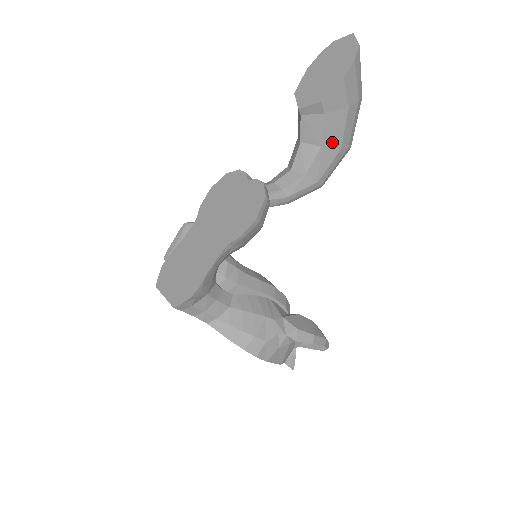
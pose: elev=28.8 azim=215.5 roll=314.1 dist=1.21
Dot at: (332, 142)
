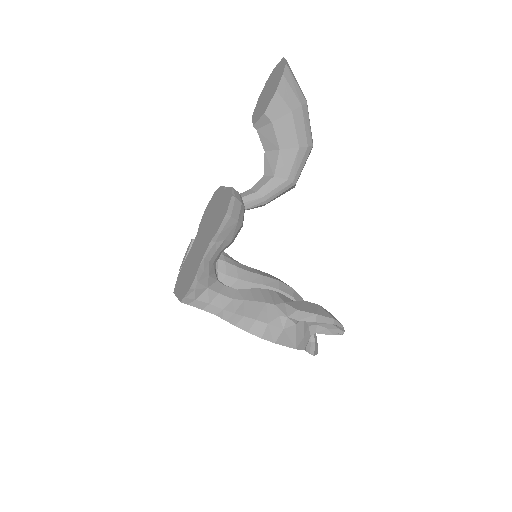
Dot at: (288, 144)
